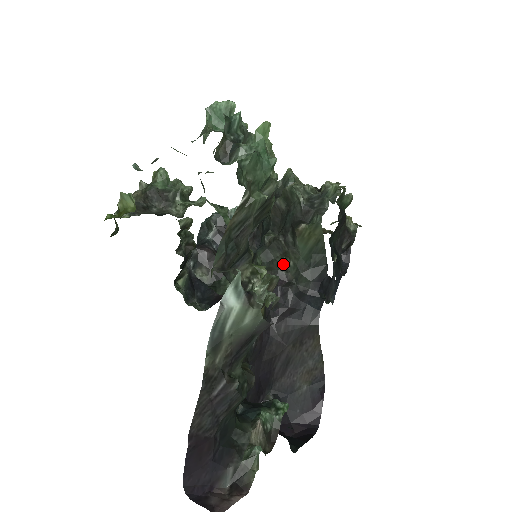
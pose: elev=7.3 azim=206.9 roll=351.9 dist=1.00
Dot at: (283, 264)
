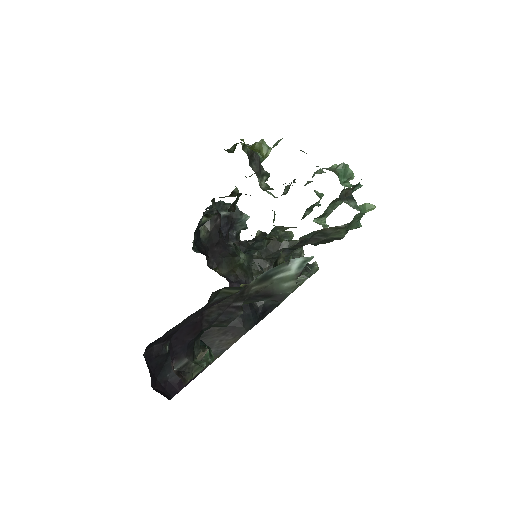
Dot at: (255, 277)
